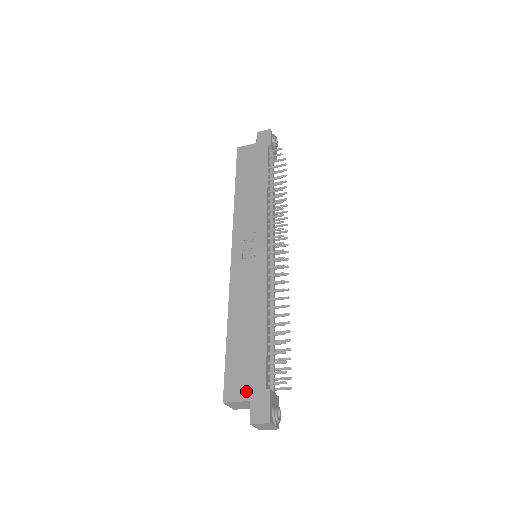
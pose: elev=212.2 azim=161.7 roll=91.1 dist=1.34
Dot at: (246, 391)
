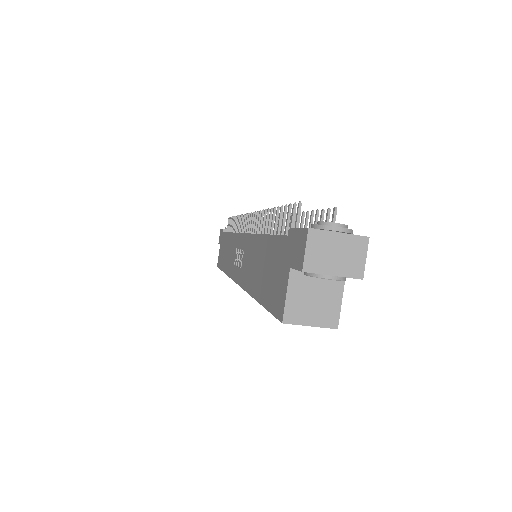
Dot at: (283, 274)
